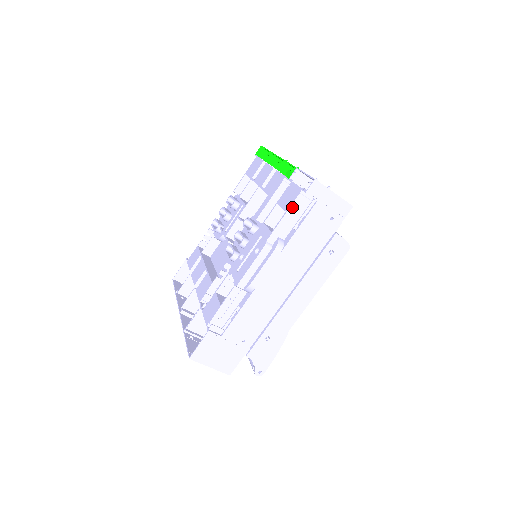
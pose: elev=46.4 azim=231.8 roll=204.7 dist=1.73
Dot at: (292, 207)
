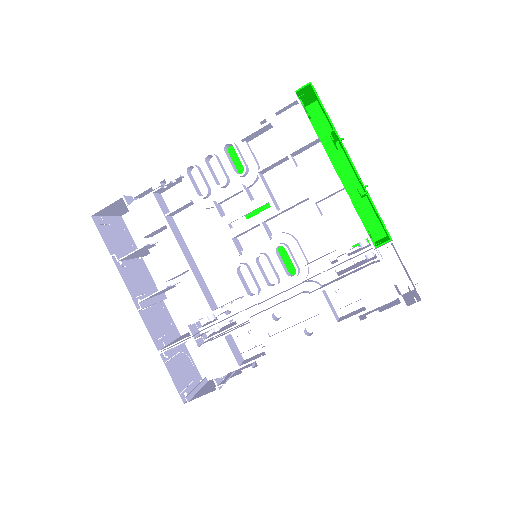
Dot at: occluded
